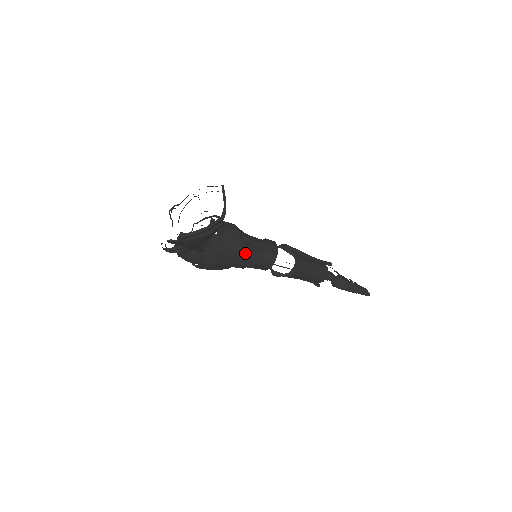
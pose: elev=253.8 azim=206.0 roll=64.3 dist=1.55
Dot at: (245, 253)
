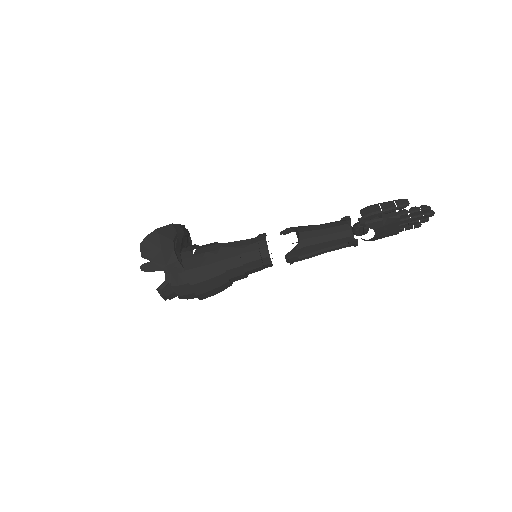
Dot at: (226, 247)
